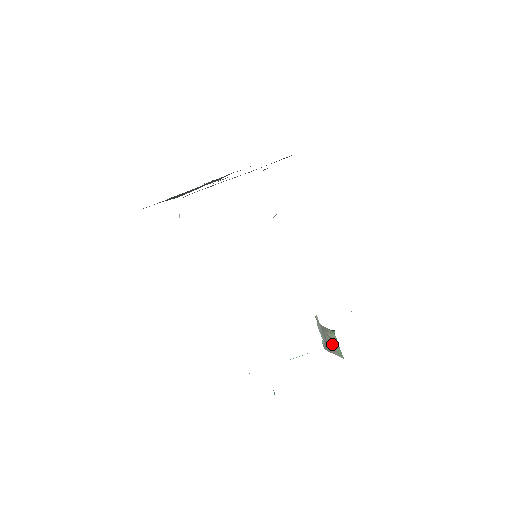
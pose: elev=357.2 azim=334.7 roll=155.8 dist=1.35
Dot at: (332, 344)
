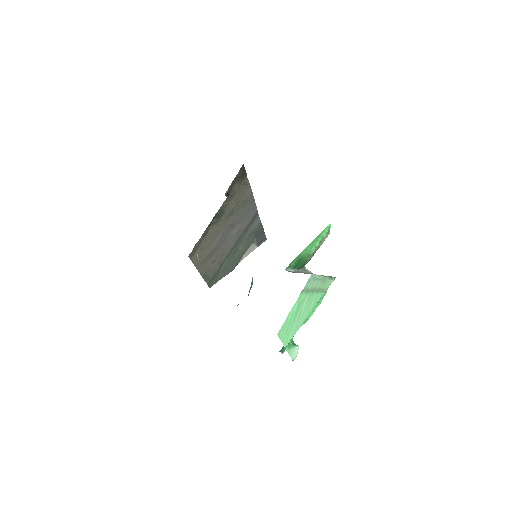
Dot at: occluded
